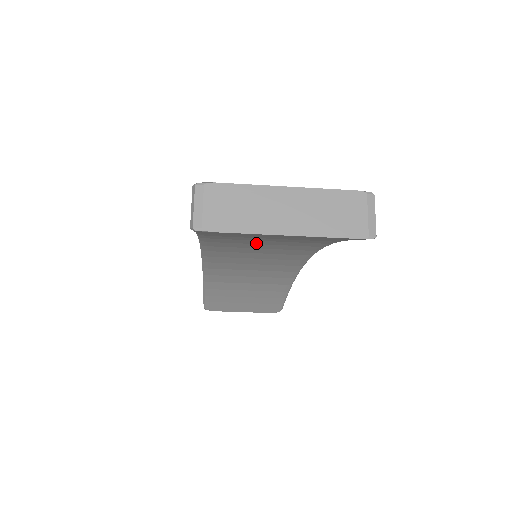
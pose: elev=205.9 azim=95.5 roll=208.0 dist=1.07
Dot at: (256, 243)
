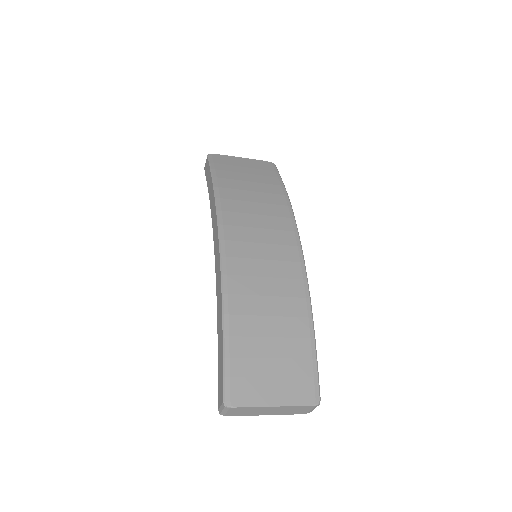
Dot at: occluded
